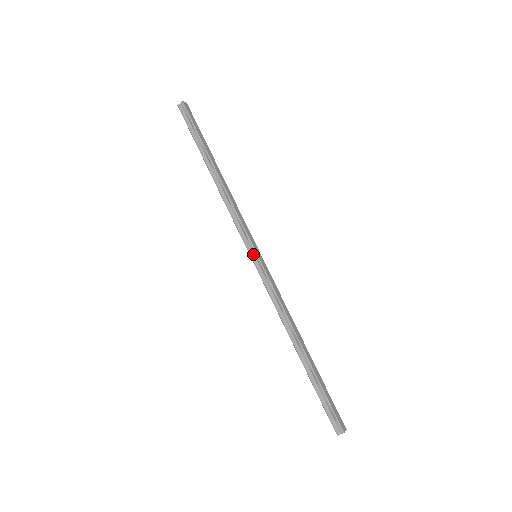
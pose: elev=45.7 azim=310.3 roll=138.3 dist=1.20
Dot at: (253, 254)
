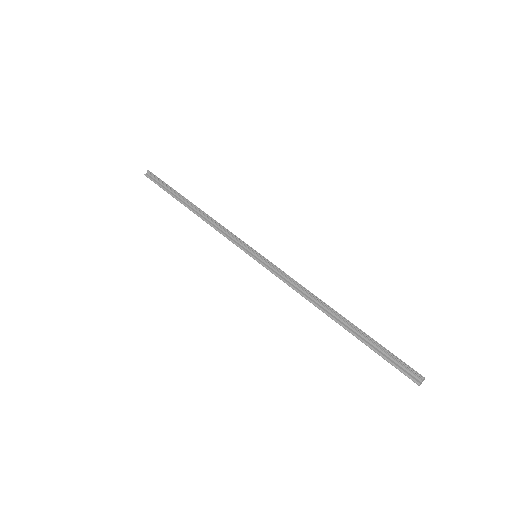
Dot at: (253, 254)
